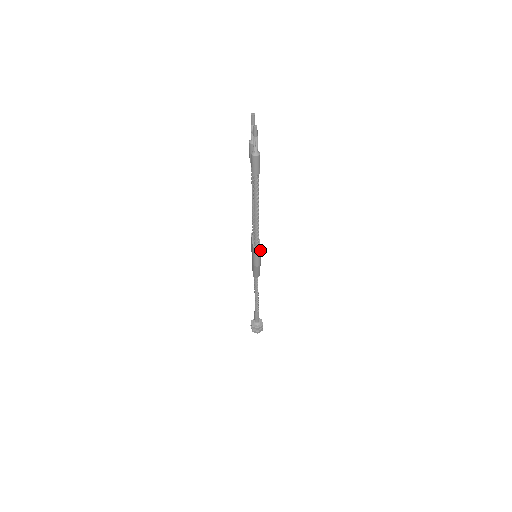
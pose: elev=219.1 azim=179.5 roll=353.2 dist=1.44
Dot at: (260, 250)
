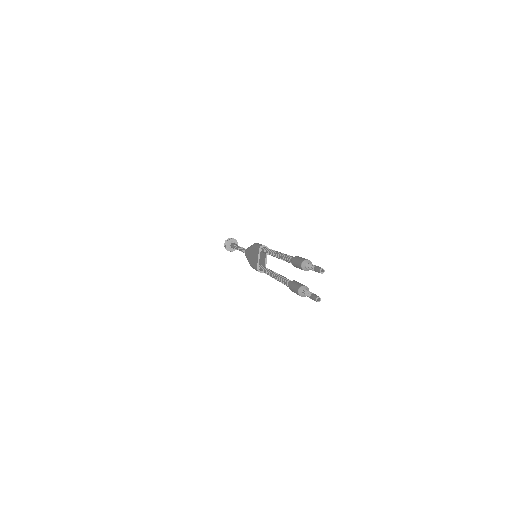
Dot at: occluded
